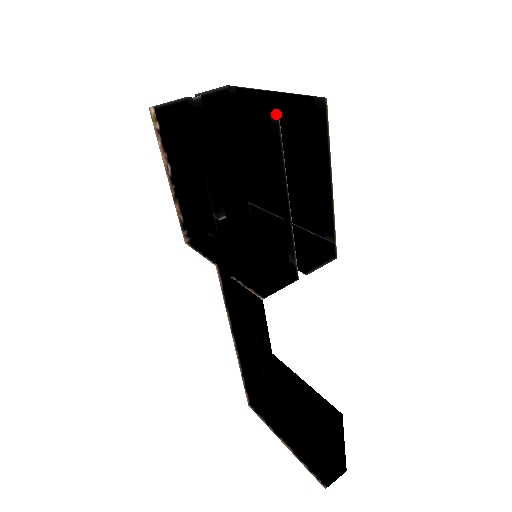
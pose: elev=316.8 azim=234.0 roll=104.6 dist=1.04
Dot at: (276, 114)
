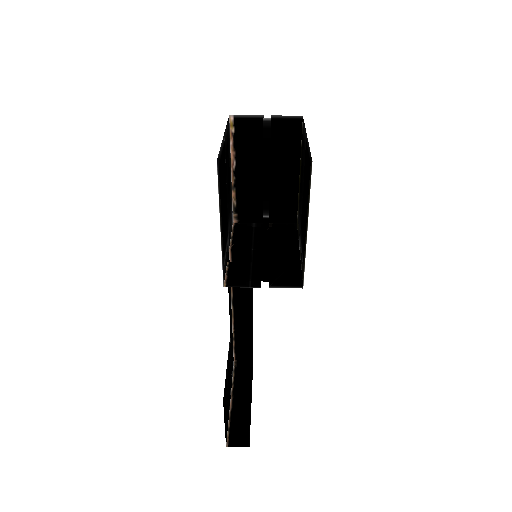
Dot at: occluded
